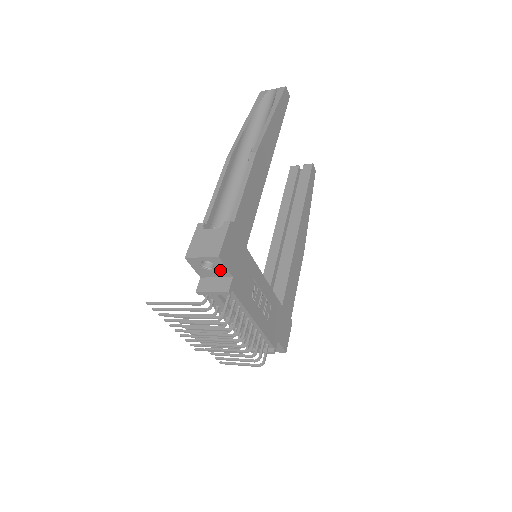
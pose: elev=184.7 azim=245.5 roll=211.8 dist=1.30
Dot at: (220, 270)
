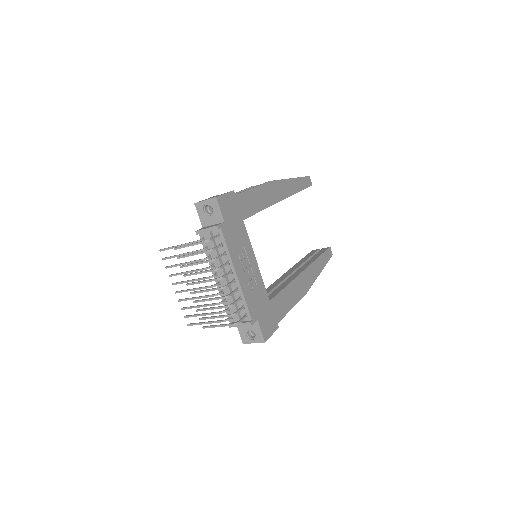
Dot at: (216, 214)
